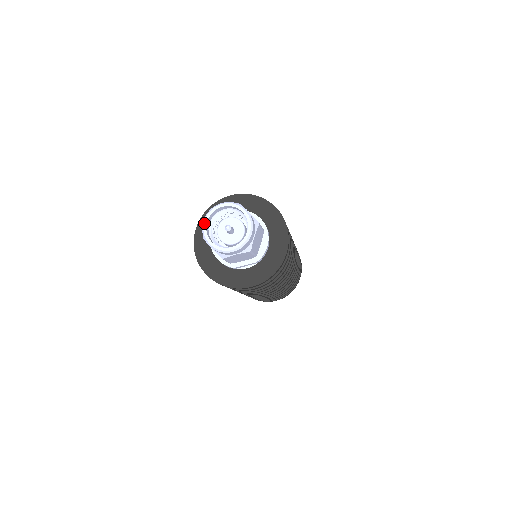
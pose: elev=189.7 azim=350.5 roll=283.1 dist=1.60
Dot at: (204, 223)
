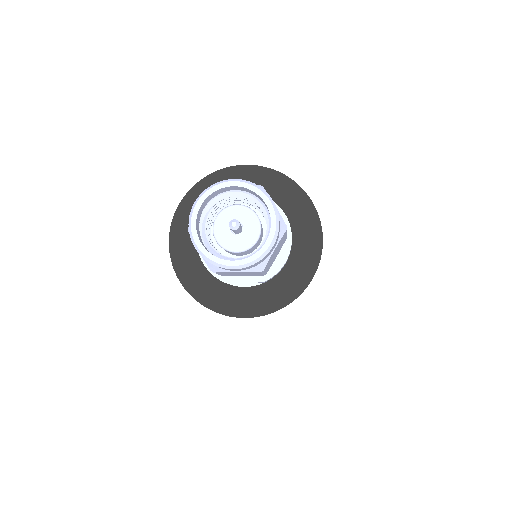
Dot at: (195, 206)
